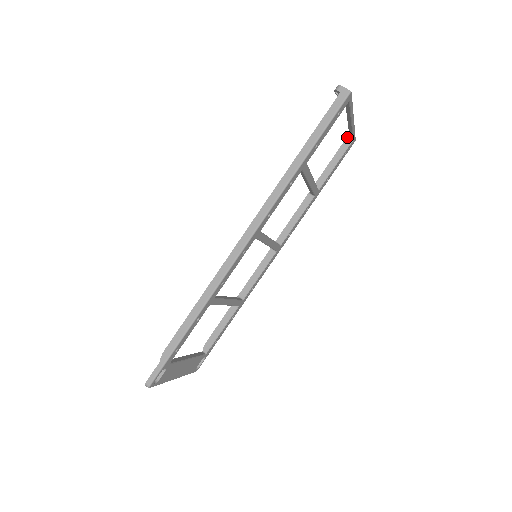
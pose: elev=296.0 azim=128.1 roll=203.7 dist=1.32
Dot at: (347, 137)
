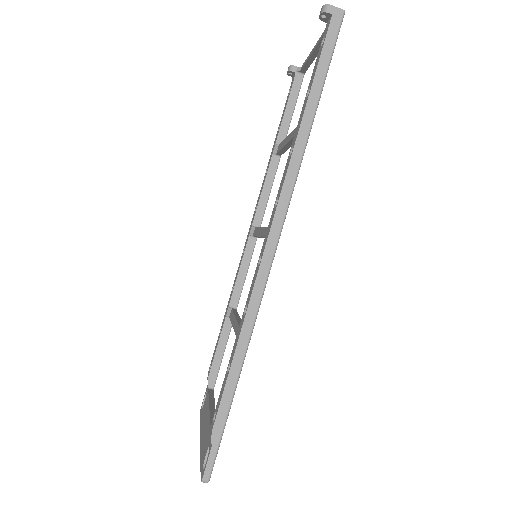
Dot at: (296, 72)
